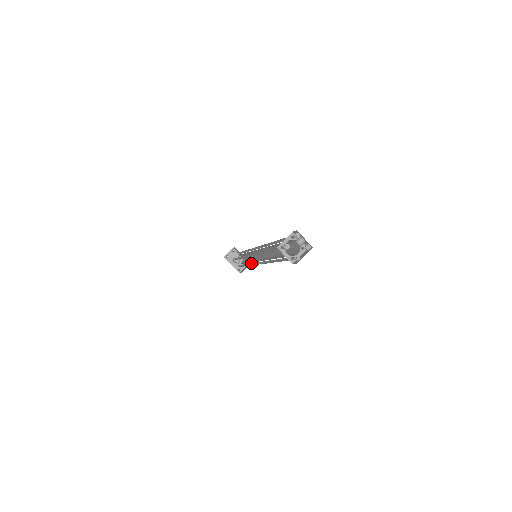
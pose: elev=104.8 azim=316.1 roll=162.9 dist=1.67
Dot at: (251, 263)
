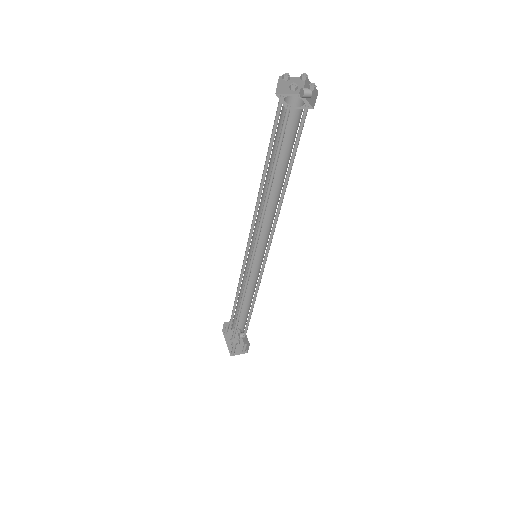
Dot at: (247, 282)
